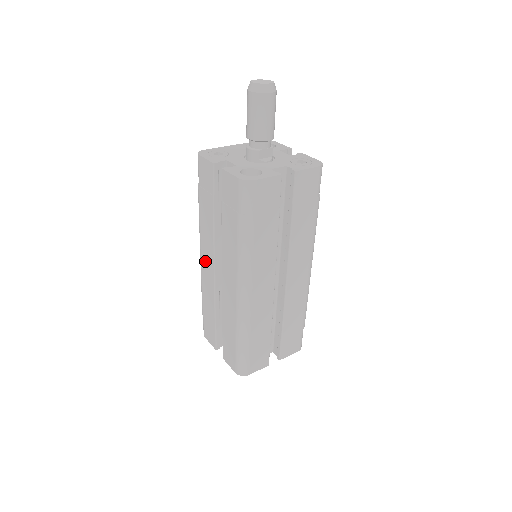
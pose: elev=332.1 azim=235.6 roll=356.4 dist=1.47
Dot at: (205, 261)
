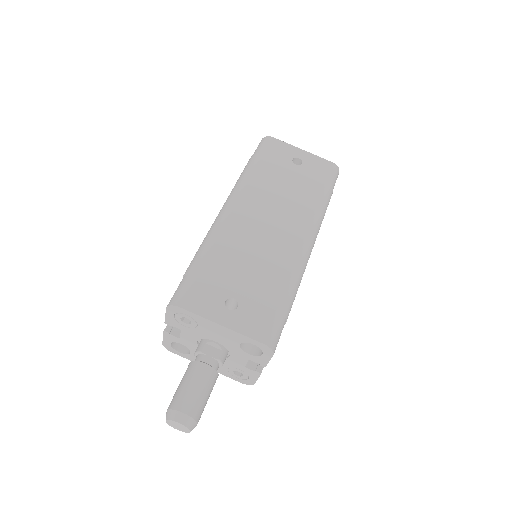
Dot at: occluded
